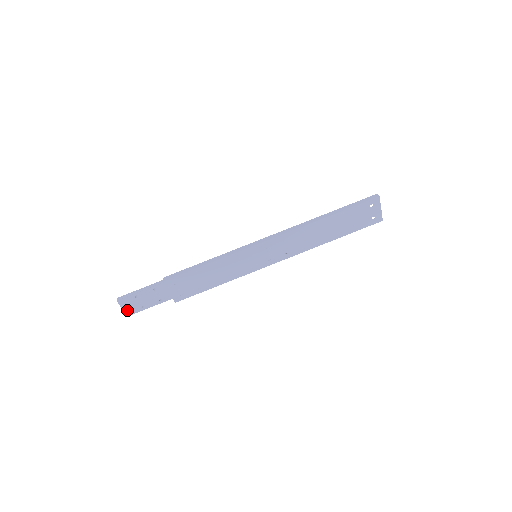
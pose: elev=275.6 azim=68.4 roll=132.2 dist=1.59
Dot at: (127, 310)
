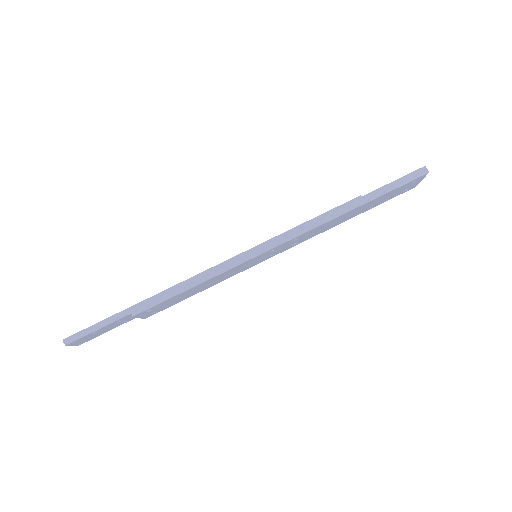
Dot at: (79, 343)
